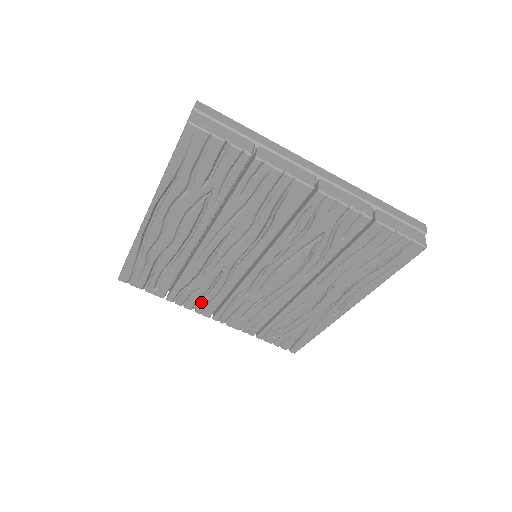
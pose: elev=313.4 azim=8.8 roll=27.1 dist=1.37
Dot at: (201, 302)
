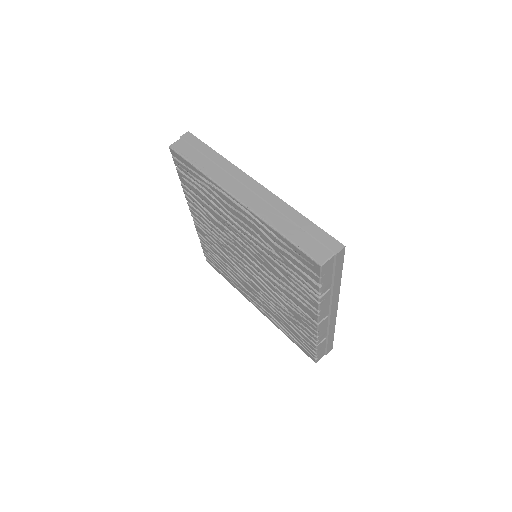
Dot at: (198, 211)
